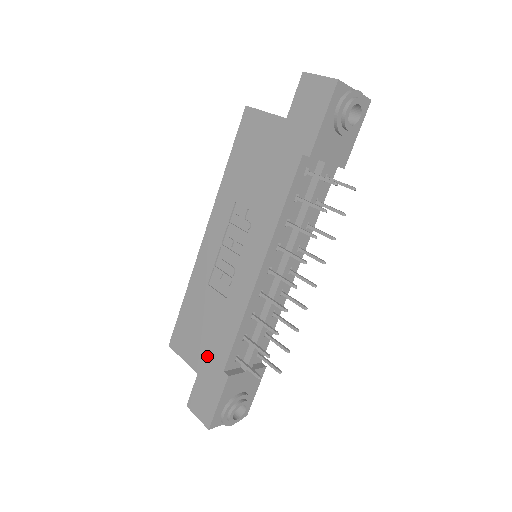
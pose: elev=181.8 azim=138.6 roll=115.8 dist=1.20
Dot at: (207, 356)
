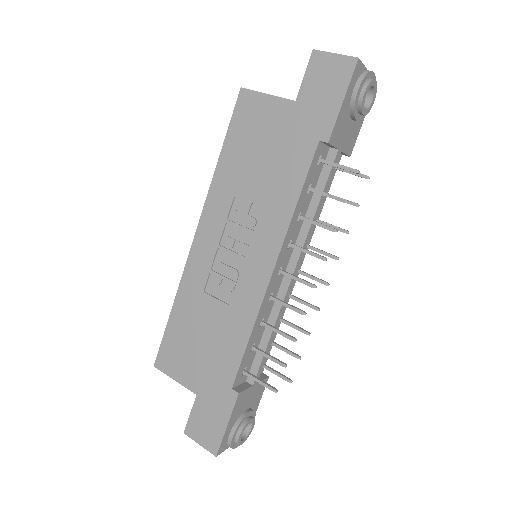
Dot at: (208, 373)
